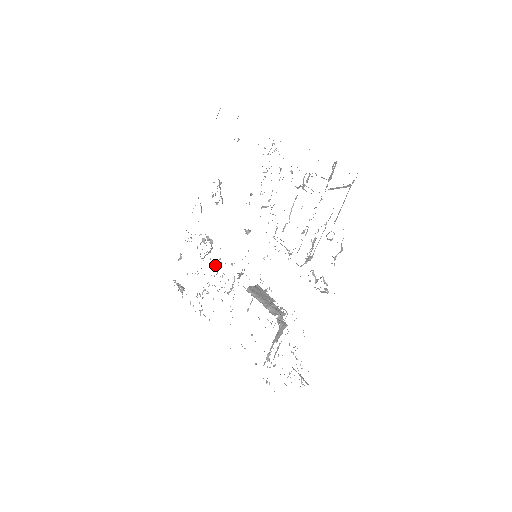
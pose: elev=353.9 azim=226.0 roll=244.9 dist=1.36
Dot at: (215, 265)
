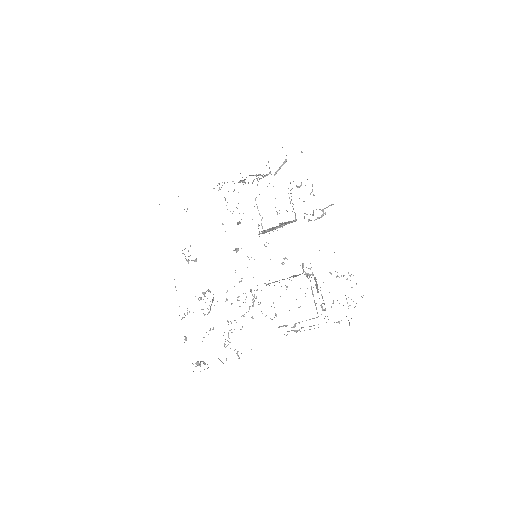
Dot at: (226, 300)
